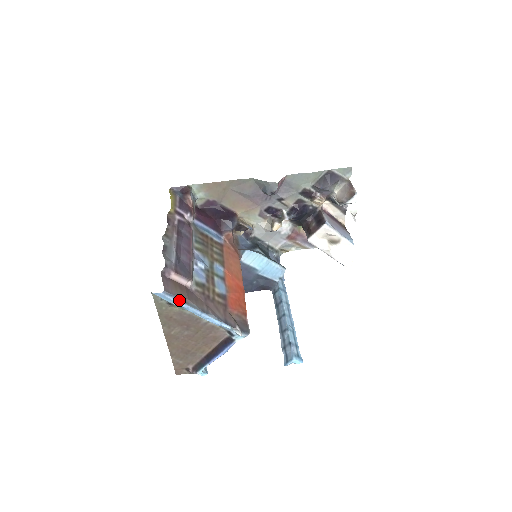
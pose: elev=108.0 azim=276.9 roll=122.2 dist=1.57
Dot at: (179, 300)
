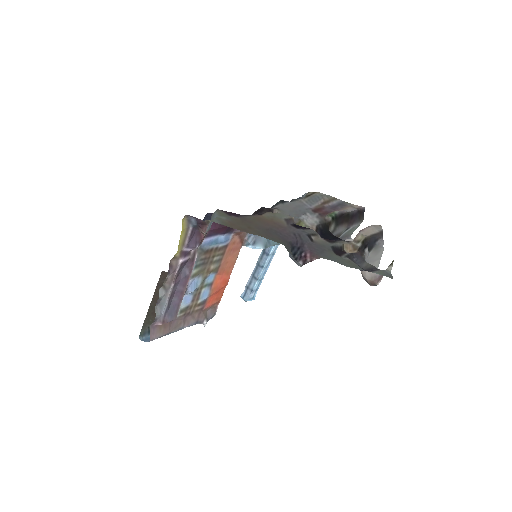
Dot at: occluded
